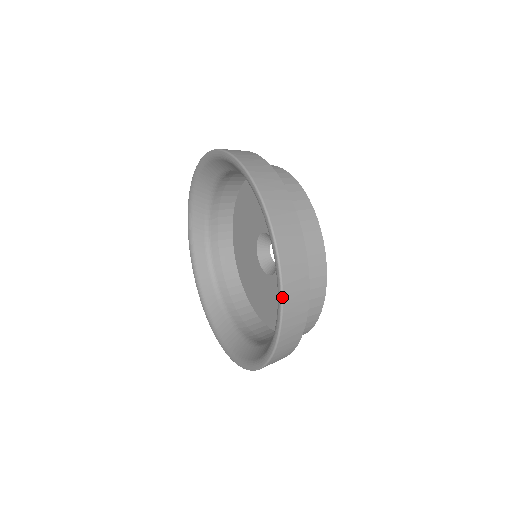
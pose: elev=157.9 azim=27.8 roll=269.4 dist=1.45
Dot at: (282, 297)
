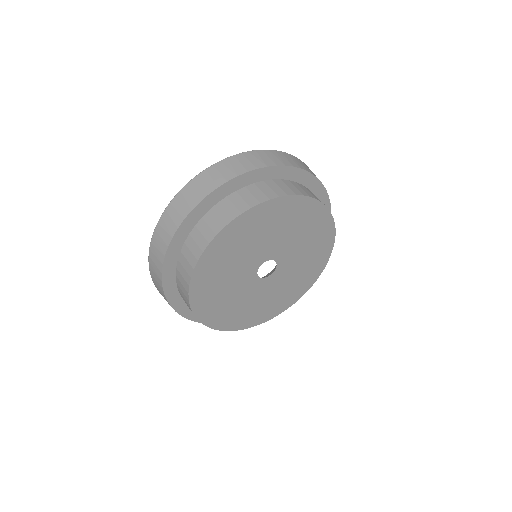
Dot at: (185, 186)
